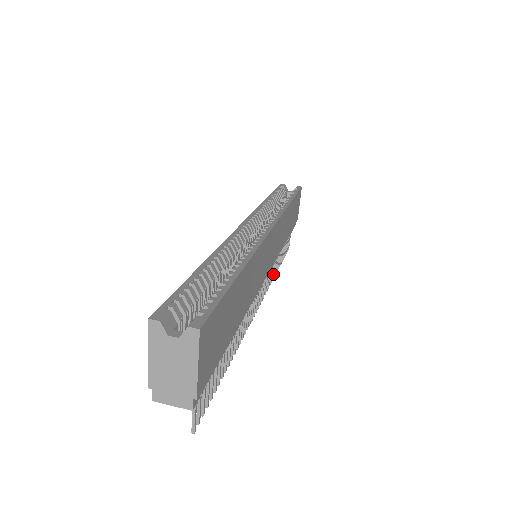
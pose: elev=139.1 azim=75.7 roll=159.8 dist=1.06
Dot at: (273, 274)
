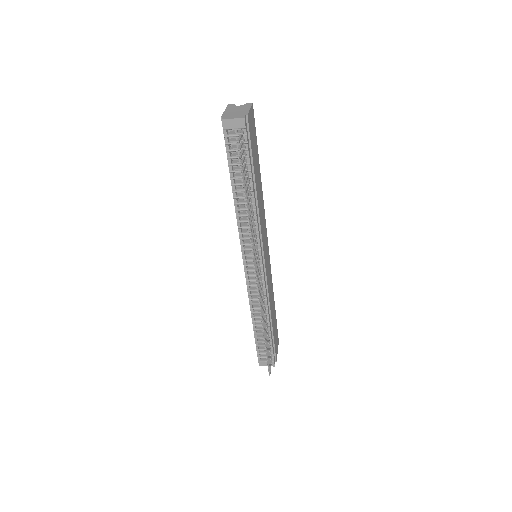
Dot at: (263, 318)
